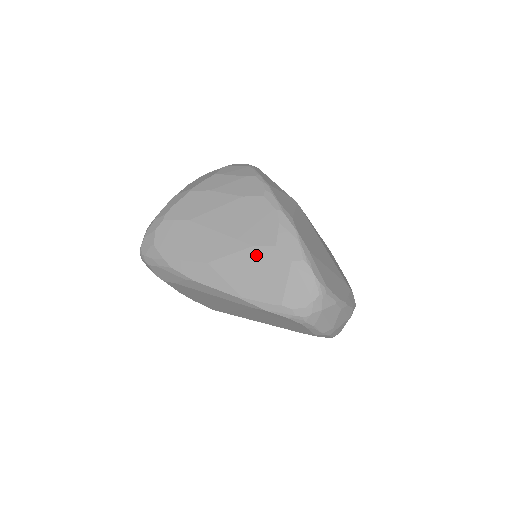
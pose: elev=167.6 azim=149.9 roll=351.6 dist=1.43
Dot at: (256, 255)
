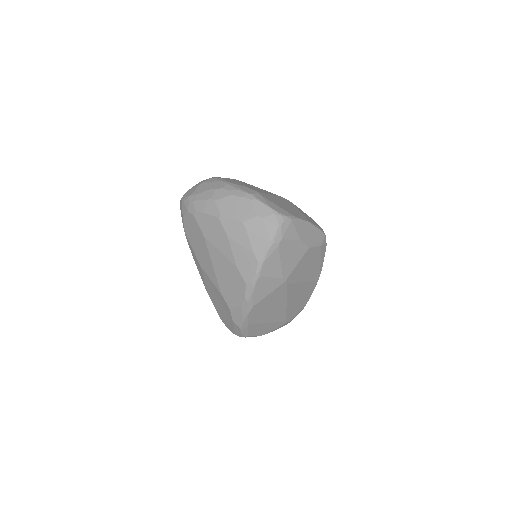
Dot at: (221, 298)
